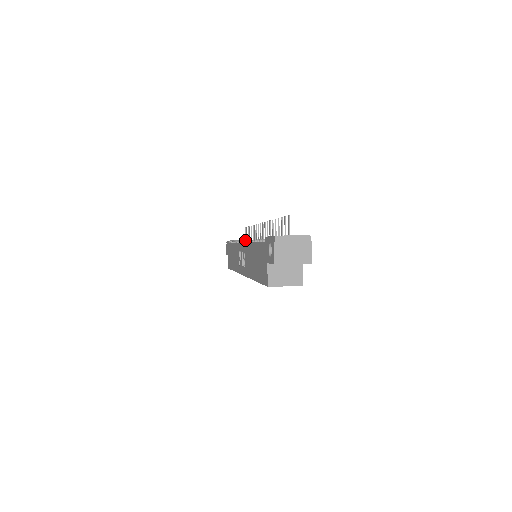
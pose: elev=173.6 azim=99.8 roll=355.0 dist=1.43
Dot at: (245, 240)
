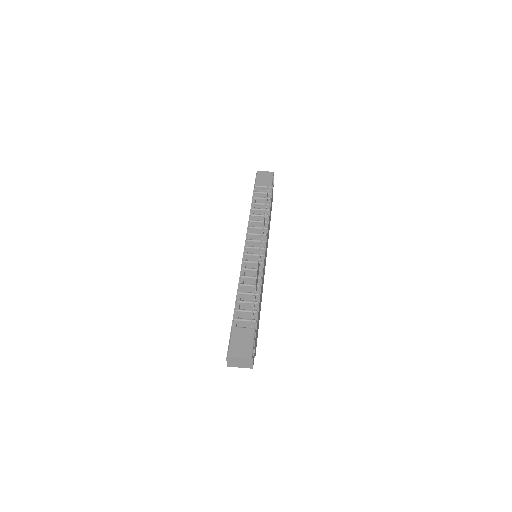
Dot at: (244, 253)
